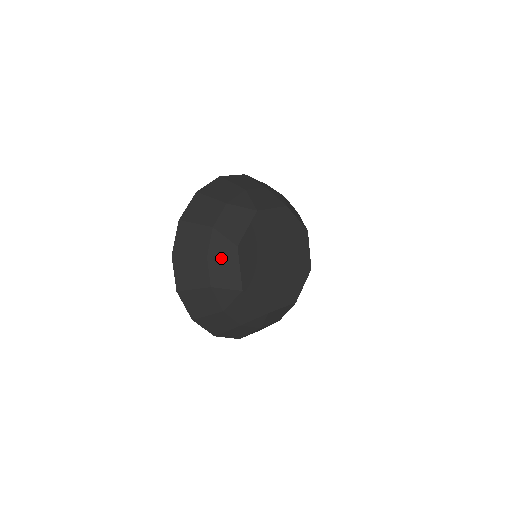
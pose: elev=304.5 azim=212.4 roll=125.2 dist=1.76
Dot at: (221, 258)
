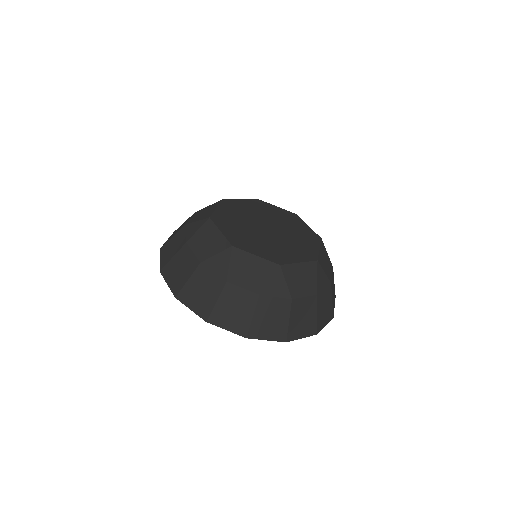
Dot at: (235, 268)
